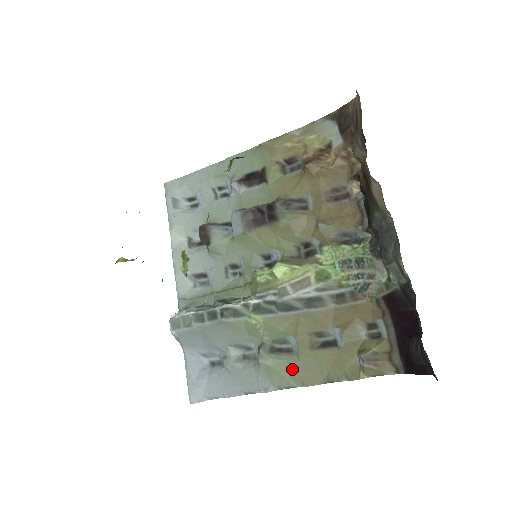
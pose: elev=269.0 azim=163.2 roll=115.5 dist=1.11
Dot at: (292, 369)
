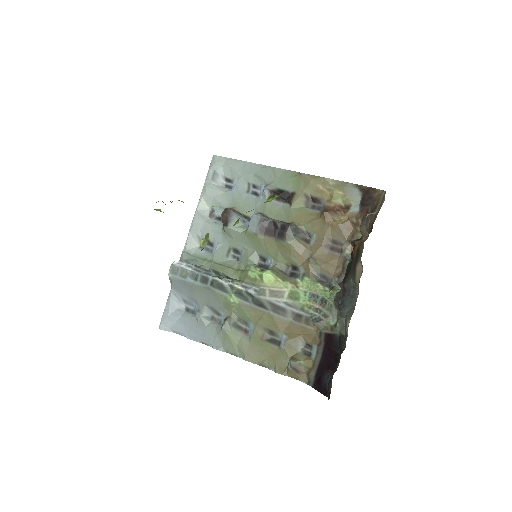
Dot at: (242, 344)
